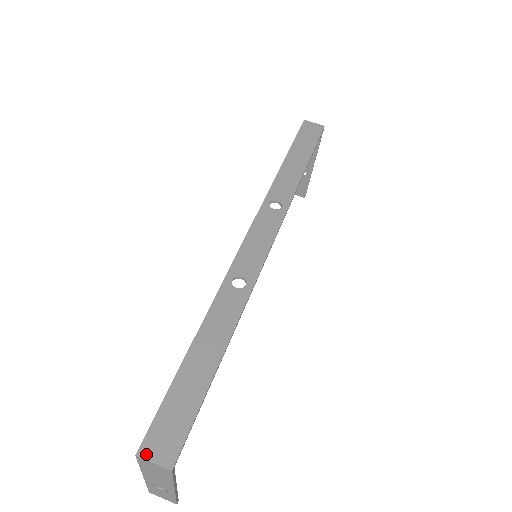
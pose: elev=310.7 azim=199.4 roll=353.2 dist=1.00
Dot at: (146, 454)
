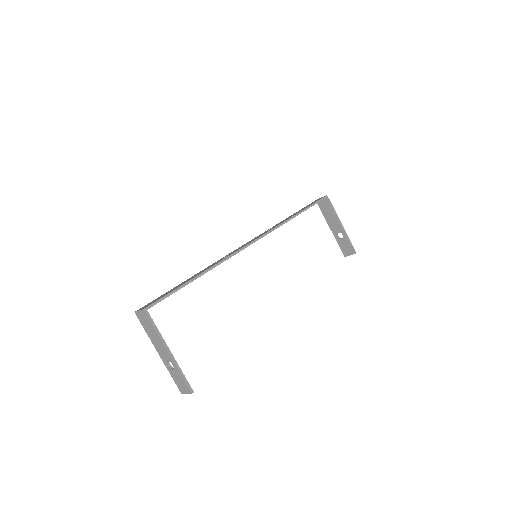
Dot at: (138, 310)
